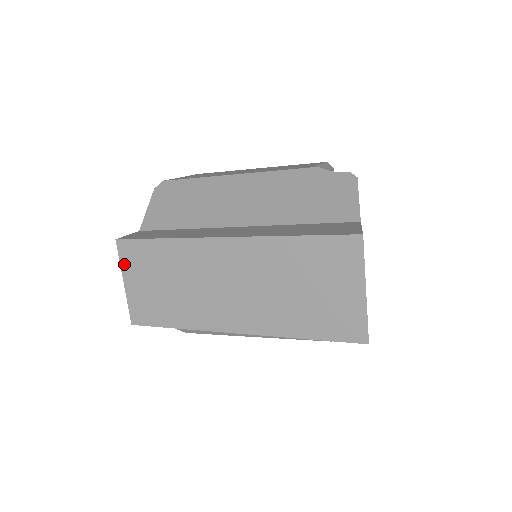
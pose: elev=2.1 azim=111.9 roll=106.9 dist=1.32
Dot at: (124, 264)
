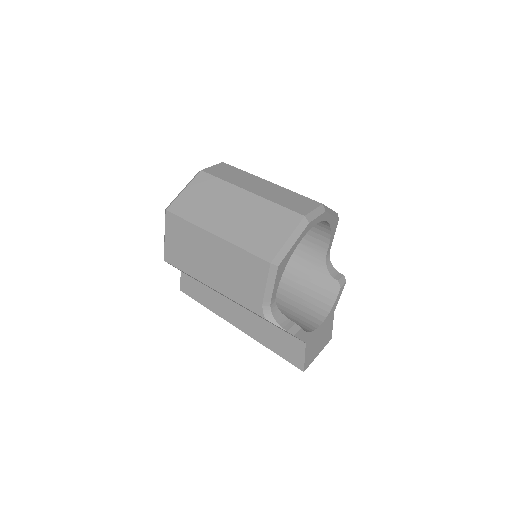
Dot at: occluded
